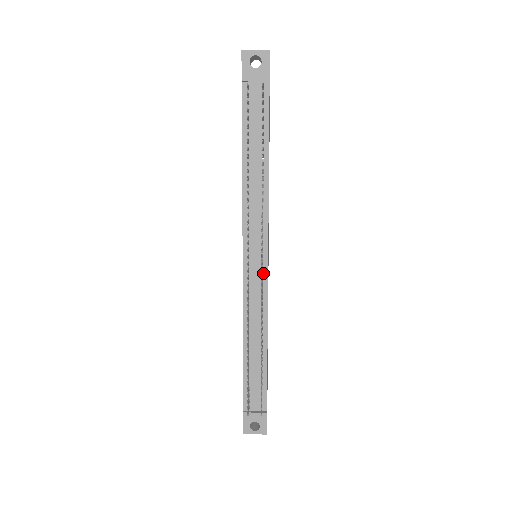
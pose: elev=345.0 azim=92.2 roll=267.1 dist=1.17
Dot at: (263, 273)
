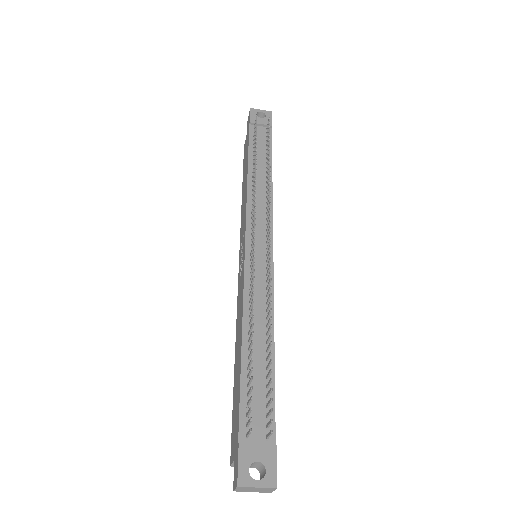
Dot at: (268, 259)
